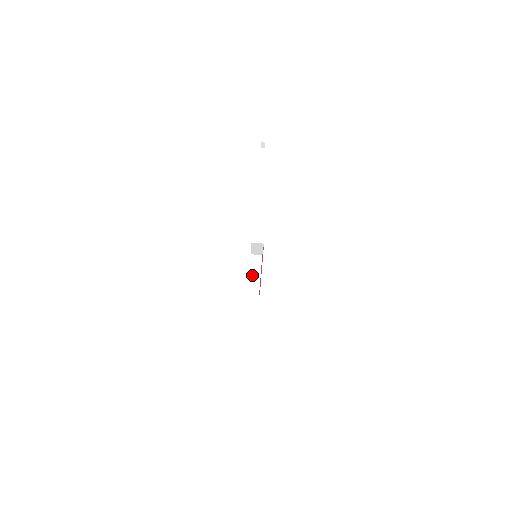
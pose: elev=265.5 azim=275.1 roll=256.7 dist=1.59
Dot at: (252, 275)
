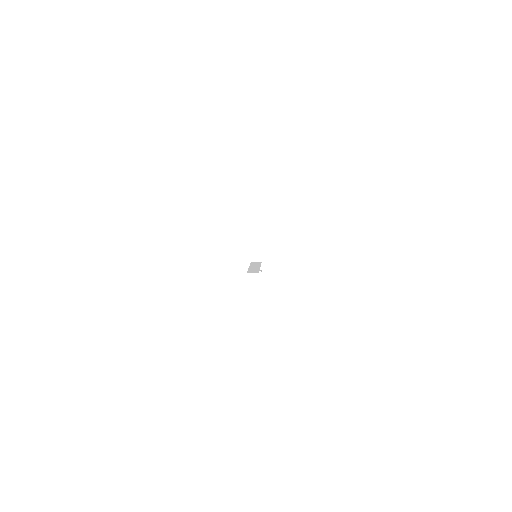
Dot at: (252, 266)
